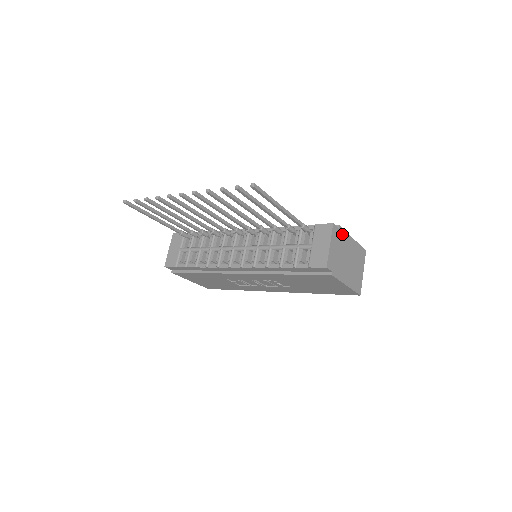
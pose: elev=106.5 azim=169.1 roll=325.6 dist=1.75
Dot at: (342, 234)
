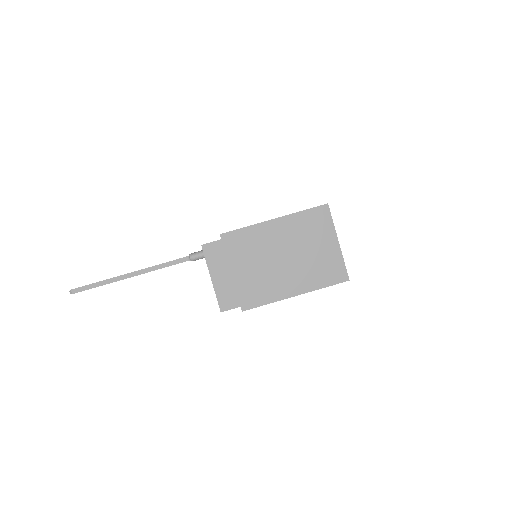
Dot at: (236, 239)
